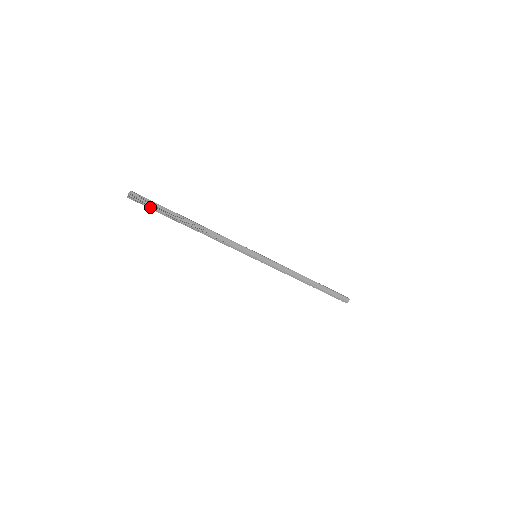
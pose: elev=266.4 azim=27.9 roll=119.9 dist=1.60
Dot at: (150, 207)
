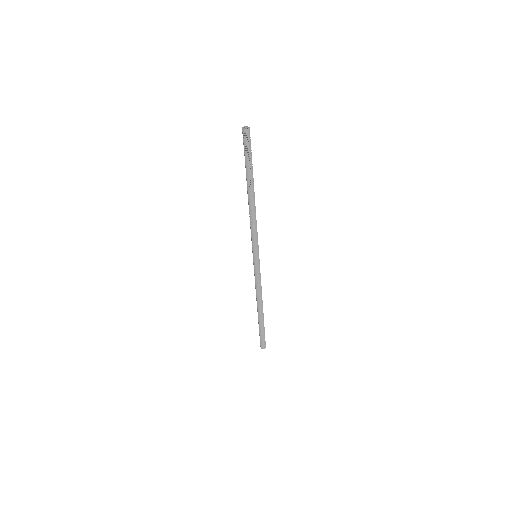
Dot at: (246, 150)
